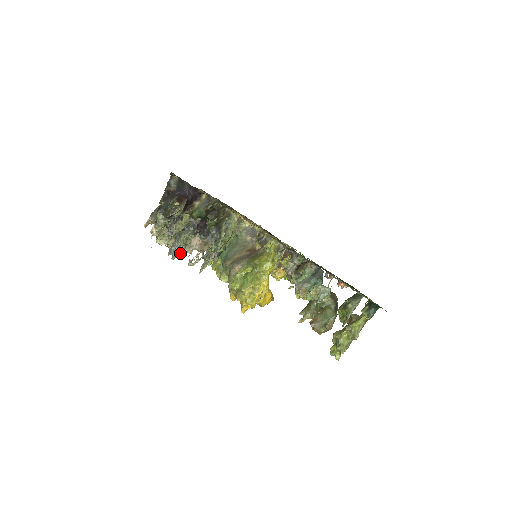
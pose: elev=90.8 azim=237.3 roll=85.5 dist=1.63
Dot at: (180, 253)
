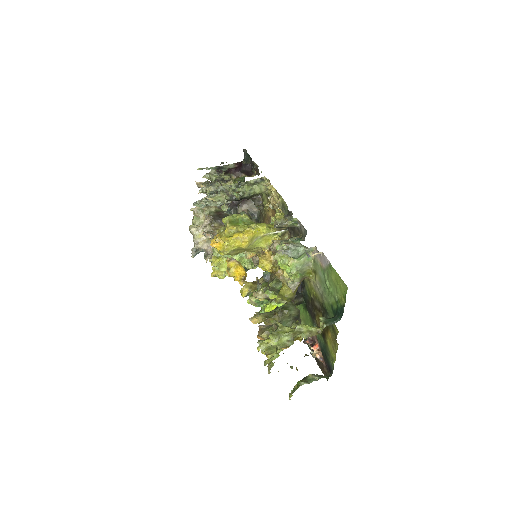
Dot at: (203, 206)
